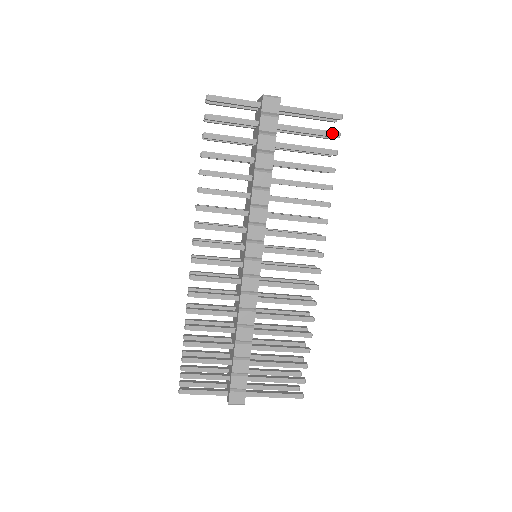
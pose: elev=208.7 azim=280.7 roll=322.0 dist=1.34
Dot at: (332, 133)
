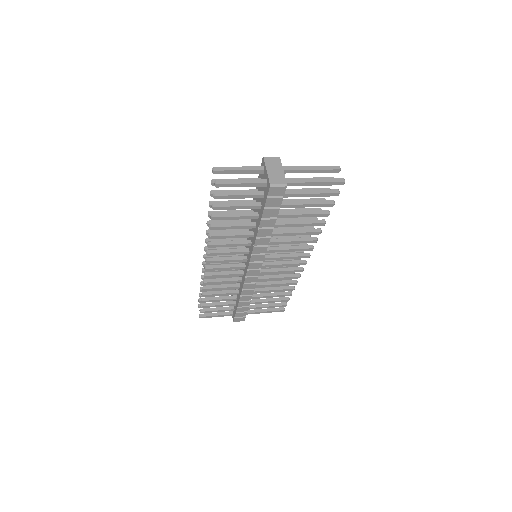
Dot at: (332, 194)
